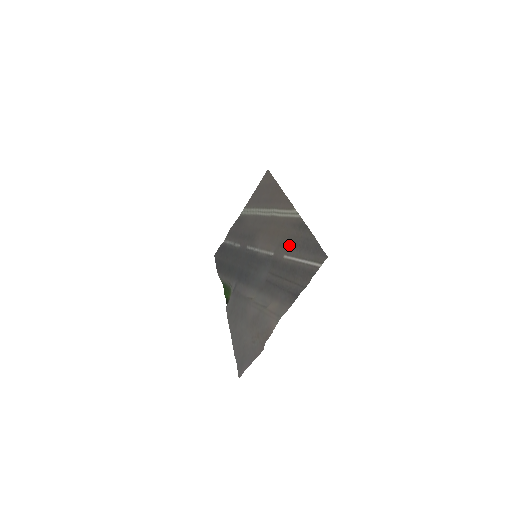
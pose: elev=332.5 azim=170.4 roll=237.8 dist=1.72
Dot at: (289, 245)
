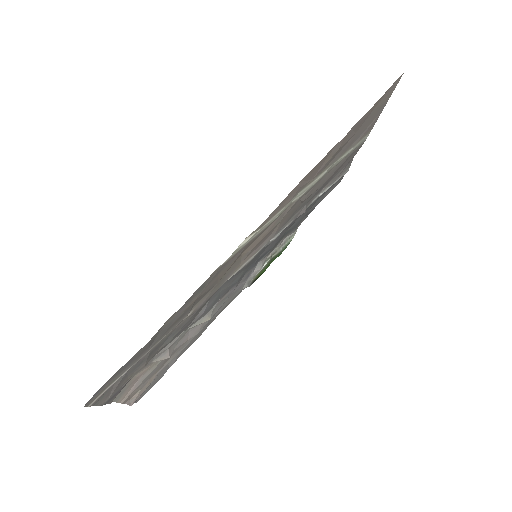
Dot at: (197, 301)
